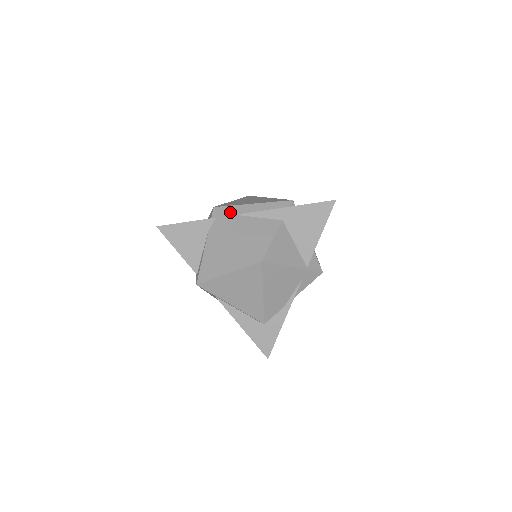
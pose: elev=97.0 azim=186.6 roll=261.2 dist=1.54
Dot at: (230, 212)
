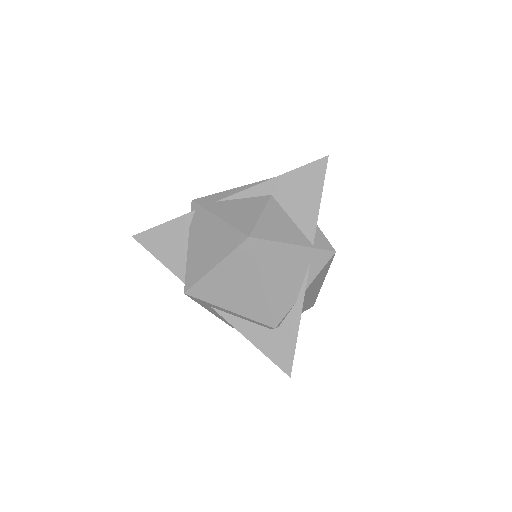
Dot at: (210, 200)
